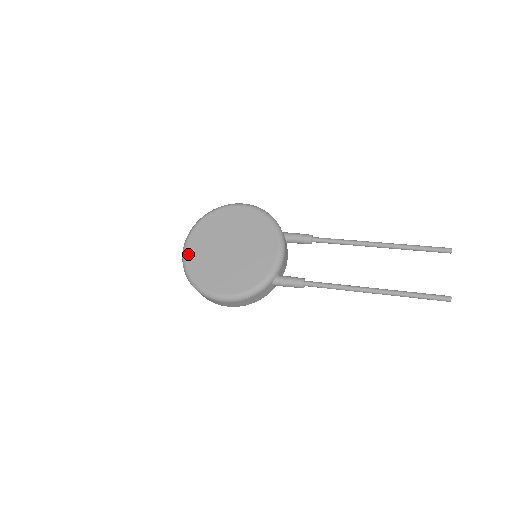
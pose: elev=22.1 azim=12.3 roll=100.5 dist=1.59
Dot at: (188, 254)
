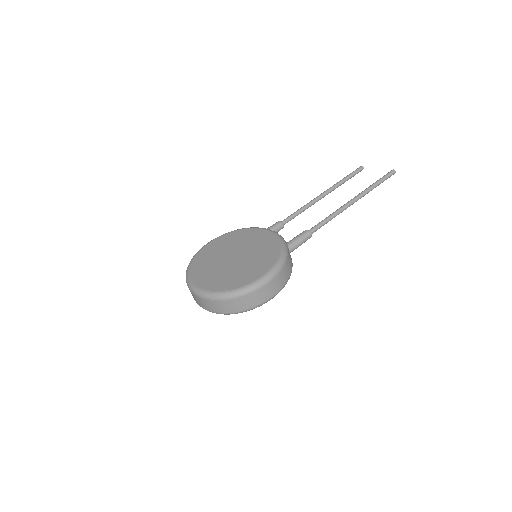
Dot at: (203, 287)
